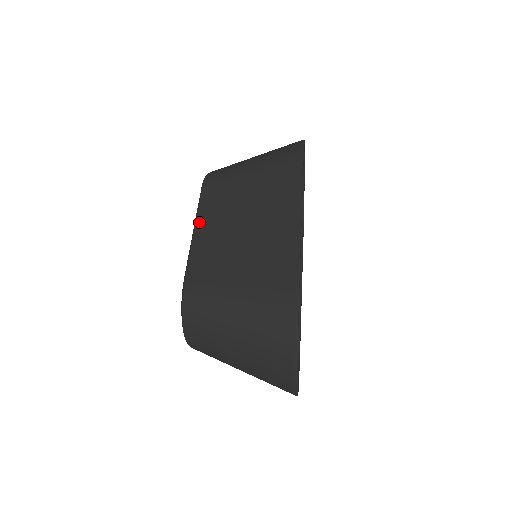
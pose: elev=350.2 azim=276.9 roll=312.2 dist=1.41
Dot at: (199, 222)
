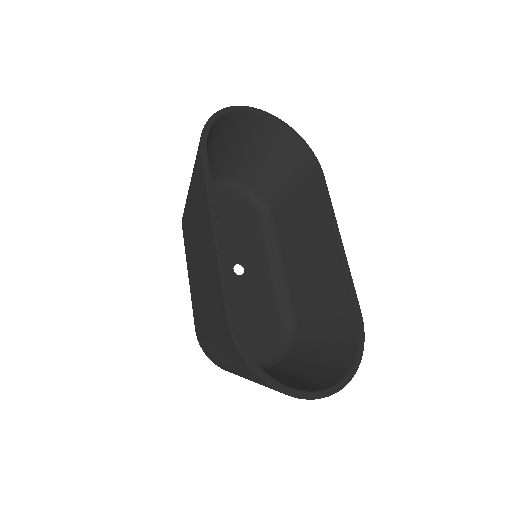
Dot at: (188, 267)
